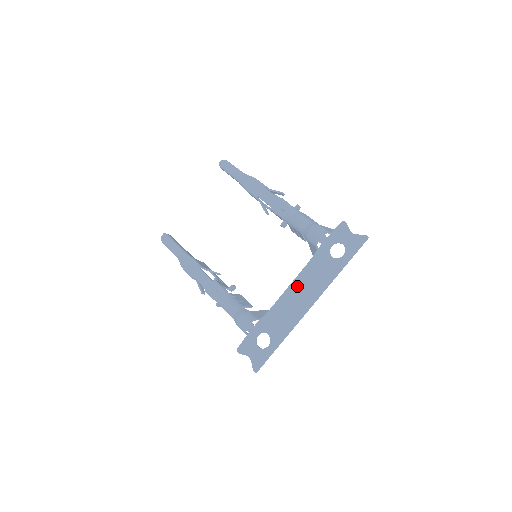
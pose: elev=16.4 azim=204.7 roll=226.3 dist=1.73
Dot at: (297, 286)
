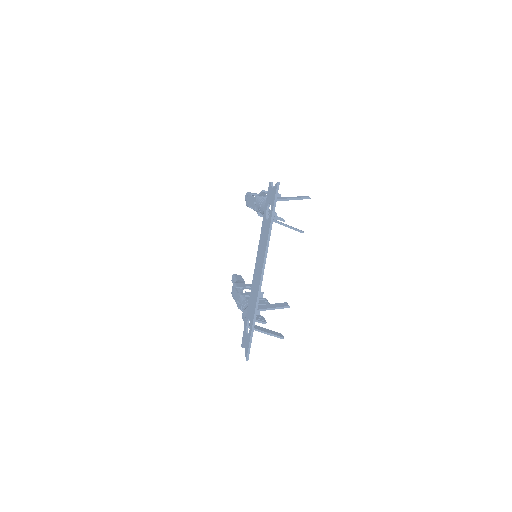
Dot at: (257, 263)
